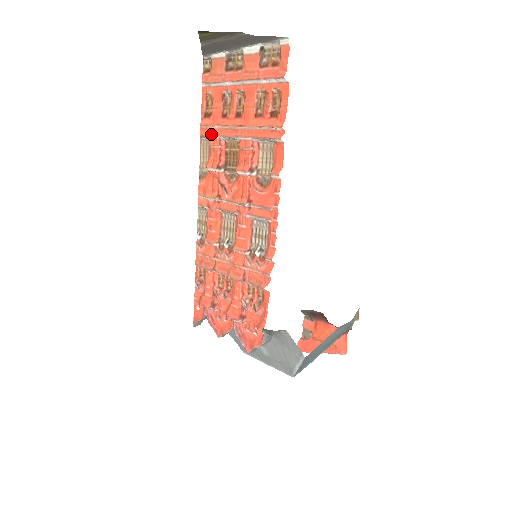
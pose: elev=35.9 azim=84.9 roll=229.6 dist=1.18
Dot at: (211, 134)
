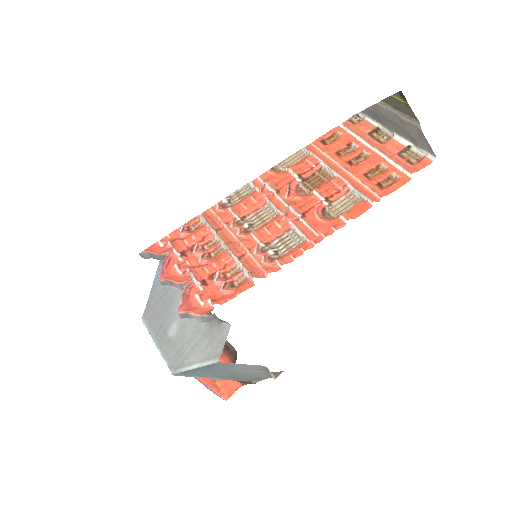
Dot at: (316, 154)
